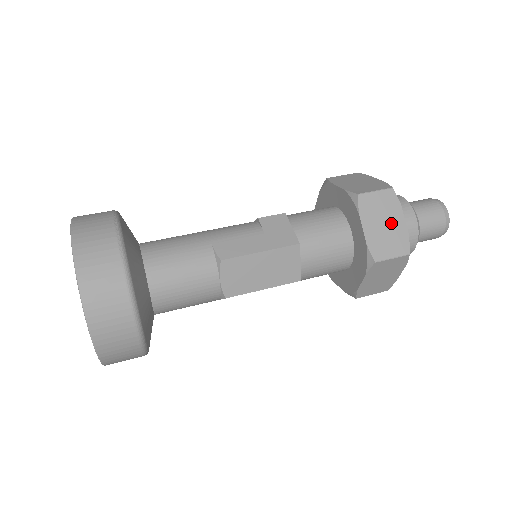
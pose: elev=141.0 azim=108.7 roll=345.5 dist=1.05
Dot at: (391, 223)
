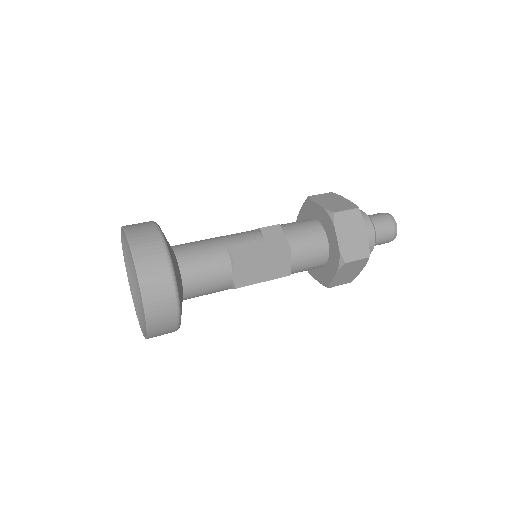
Dot at: (357, 234)
